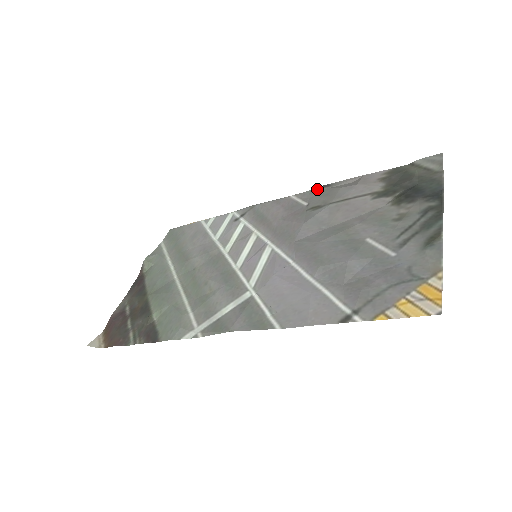
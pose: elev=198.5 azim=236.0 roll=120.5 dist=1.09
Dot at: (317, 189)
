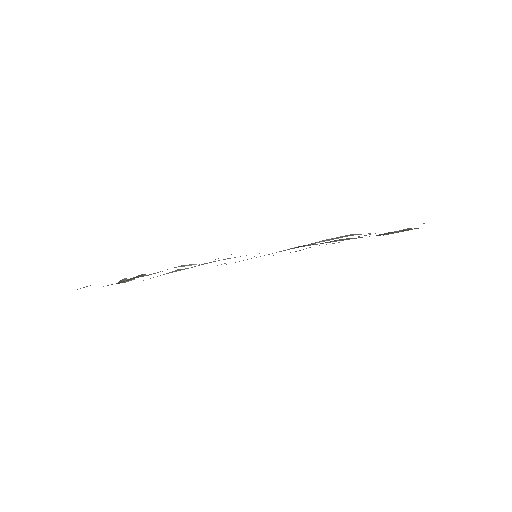
Dot at: occluded
